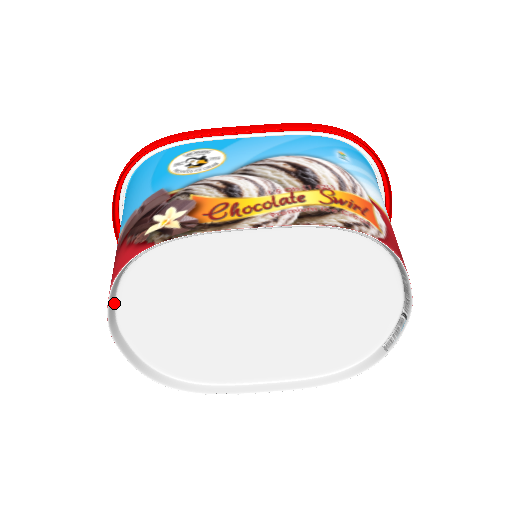
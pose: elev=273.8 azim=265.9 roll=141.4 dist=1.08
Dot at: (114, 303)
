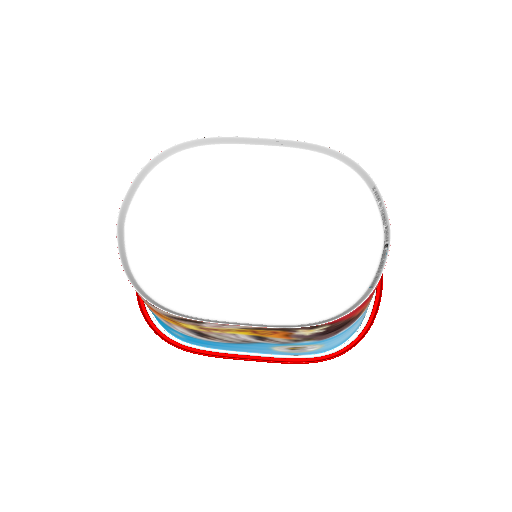
Dot at: (132, 196)
